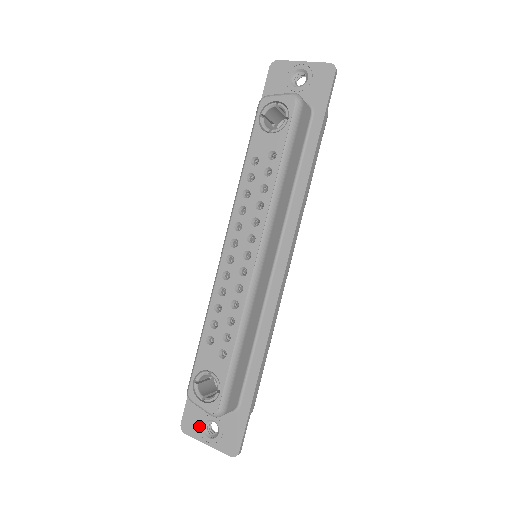
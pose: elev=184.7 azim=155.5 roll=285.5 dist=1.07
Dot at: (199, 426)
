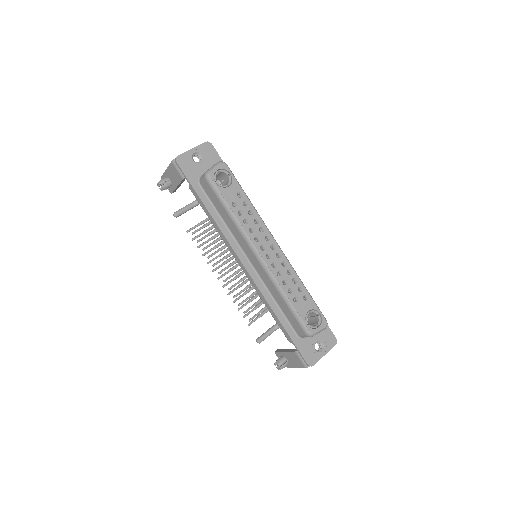
Dot at: (315, 353)
